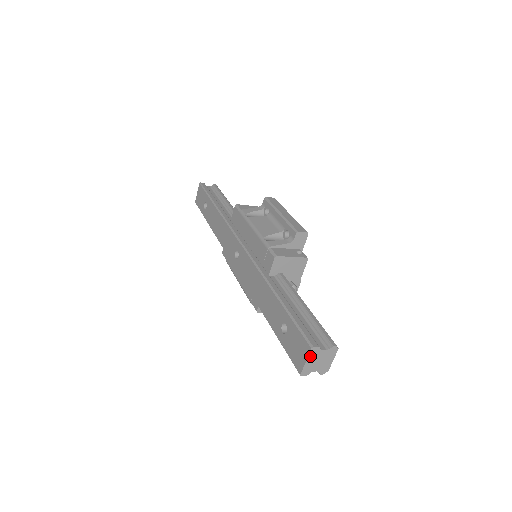
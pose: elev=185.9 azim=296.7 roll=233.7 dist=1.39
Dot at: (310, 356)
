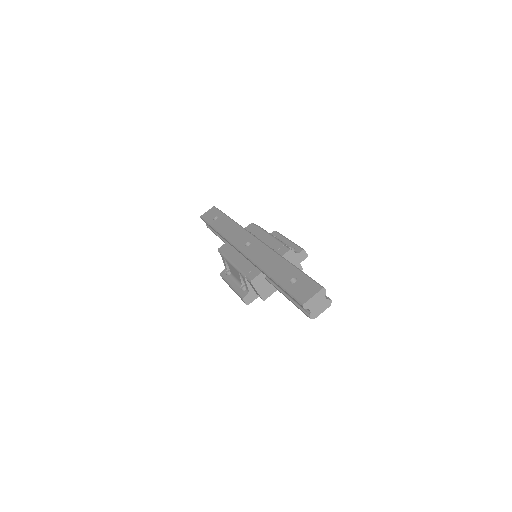
Dot at: (318, 294)
